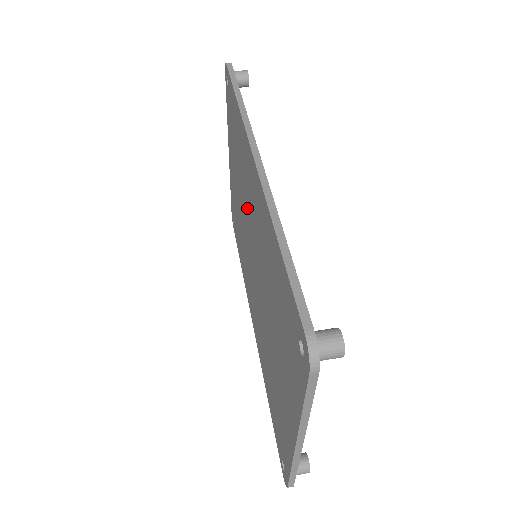
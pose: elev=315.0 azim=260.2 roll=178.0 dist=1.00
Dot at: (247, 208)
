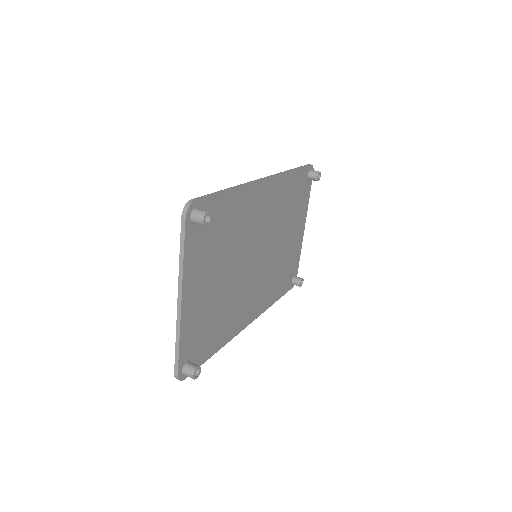
Dot at: occluded
